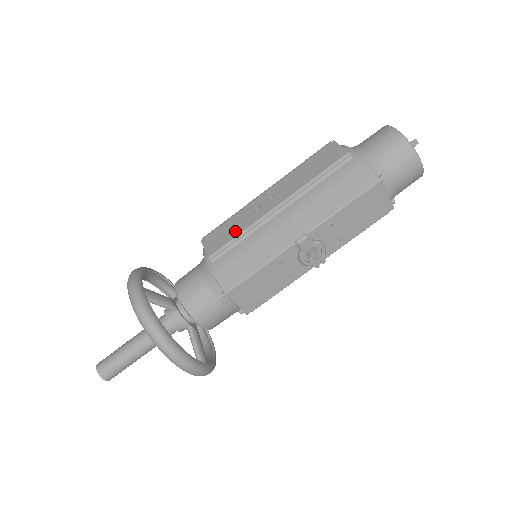
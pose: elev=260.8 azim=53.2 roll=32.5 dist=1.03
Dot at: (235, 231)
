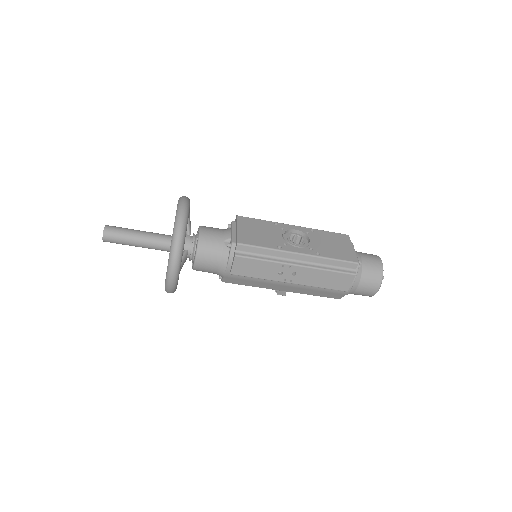
Dot at: (258, 274)
